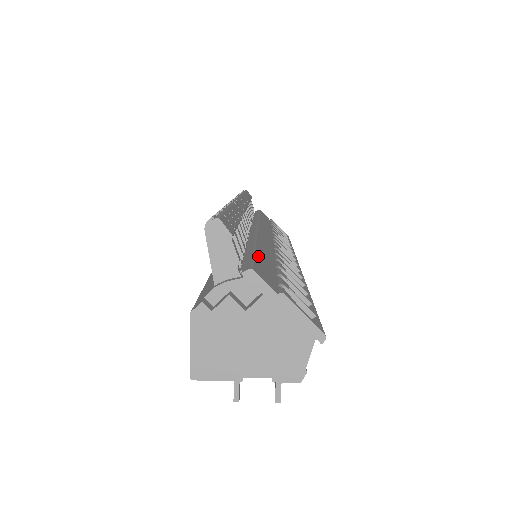
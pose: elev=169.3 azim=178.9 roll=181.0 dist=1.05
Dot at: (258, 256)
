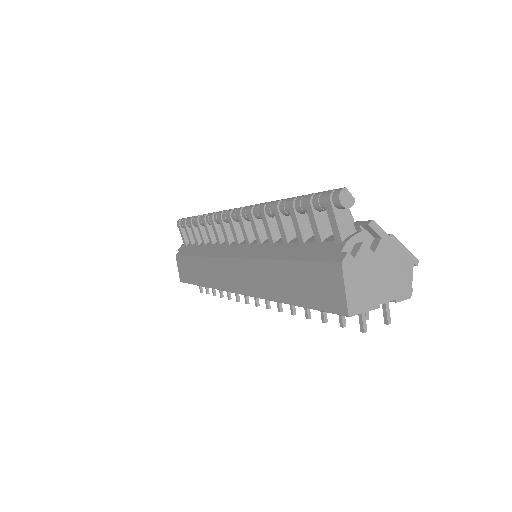
Dot at: occluded
